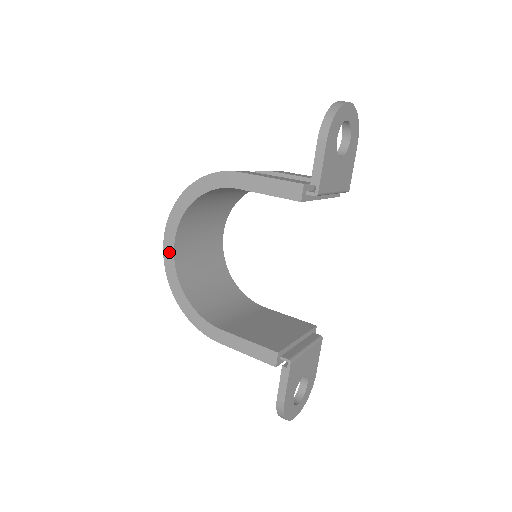
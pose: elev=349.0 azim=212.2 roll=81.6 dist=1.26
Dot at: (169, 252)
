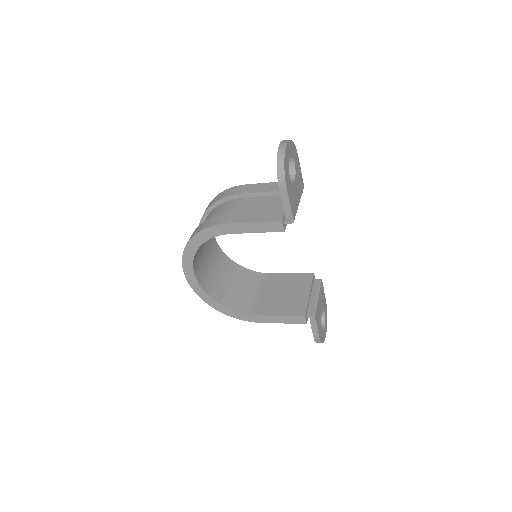
Dot at: (194, 283)
